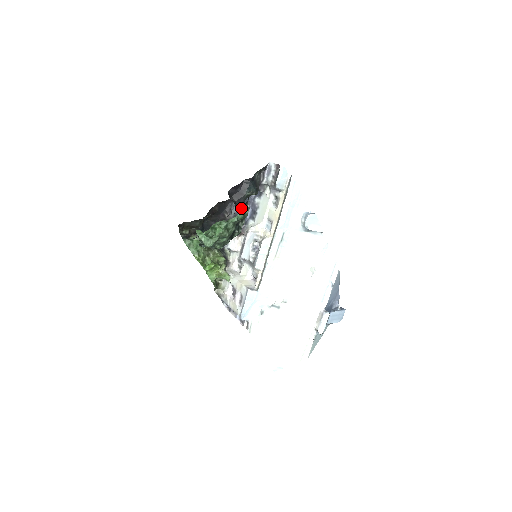
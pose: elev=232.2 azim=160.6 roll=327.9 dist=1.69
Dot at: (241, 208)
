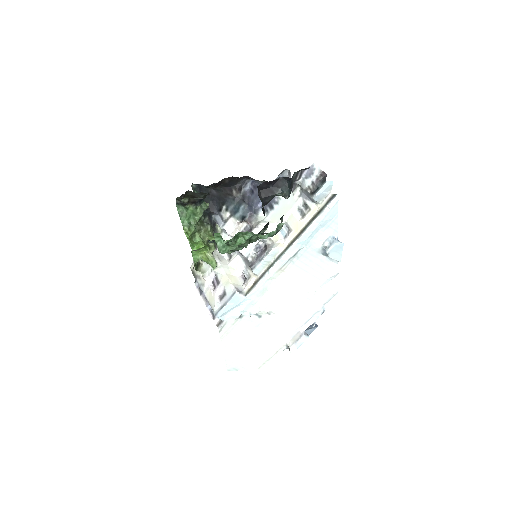
Dot at: (254, 189)
